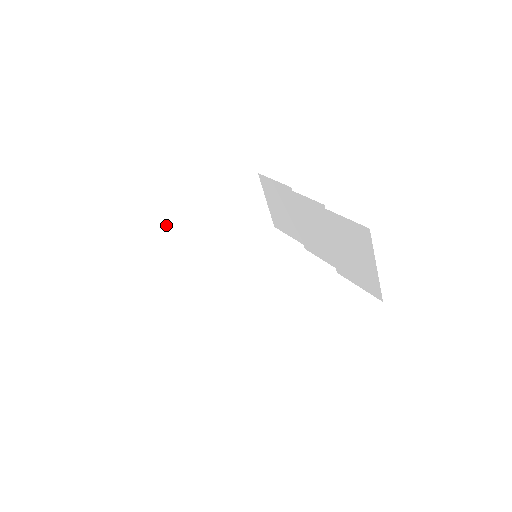
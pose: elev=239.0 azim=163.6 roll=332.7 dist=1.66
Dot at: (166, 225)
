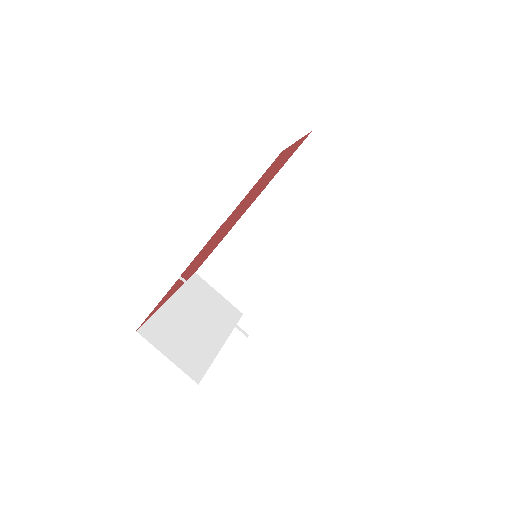
Dot at: (149, 332)
